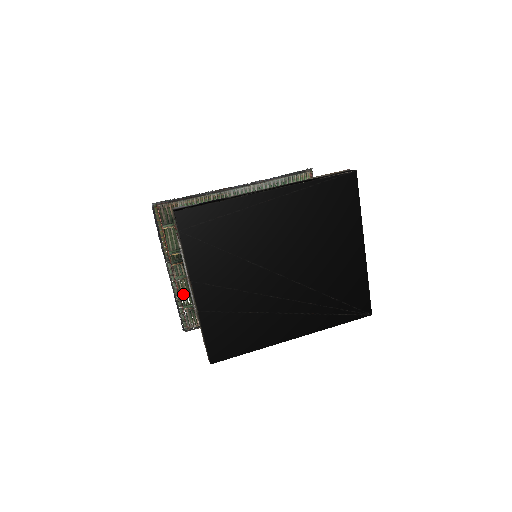
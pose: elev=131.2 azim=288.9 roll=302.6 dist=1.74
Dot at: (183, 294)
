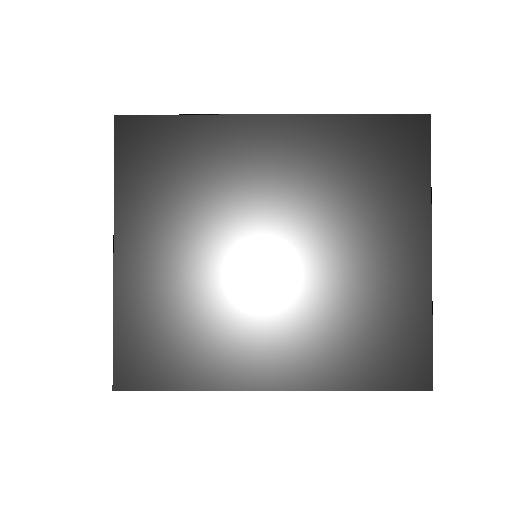
Dot at: occluded
